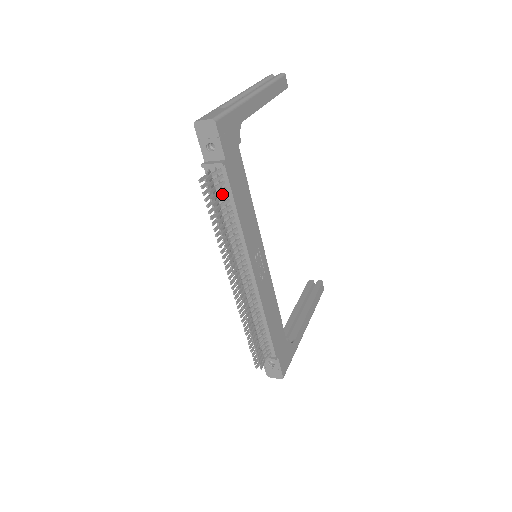
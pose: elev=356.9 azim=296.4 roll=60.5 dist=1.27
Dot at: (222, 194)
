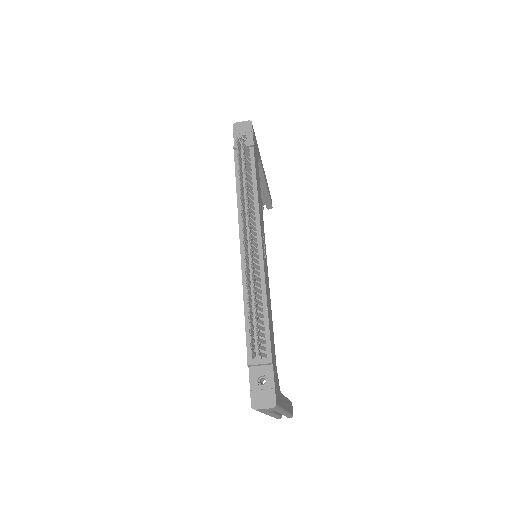
Dot at: occluded
